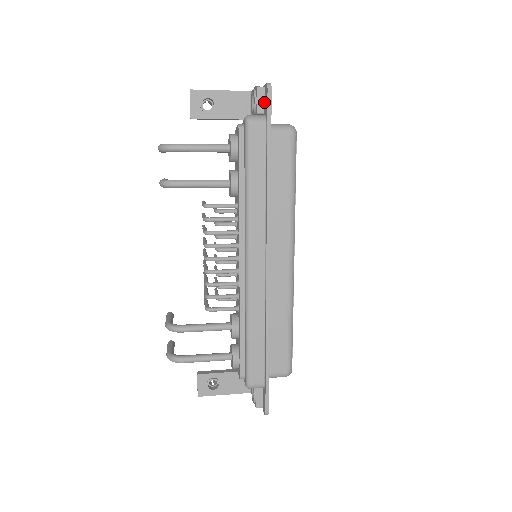
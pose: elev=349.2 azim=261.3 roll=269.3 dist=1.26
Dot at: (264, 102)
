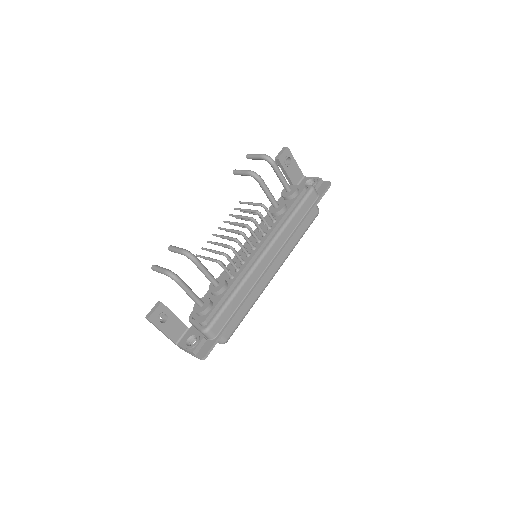
Dot at: (319, 187)
